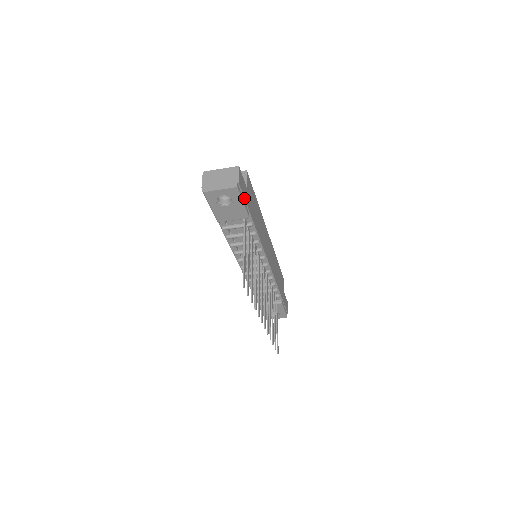
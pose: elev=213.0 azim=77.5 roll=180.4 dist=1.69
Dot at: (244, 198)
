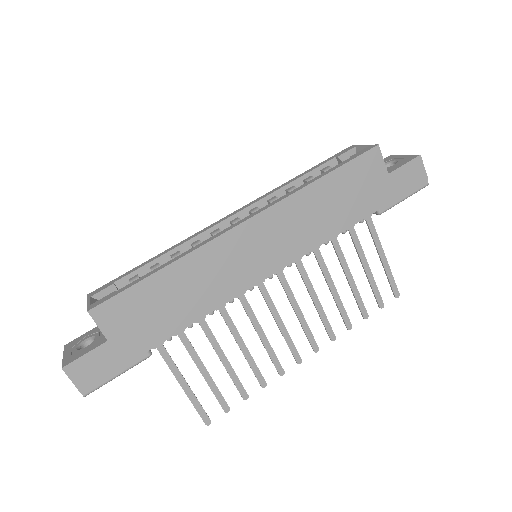
Dot at: (113, 372)
